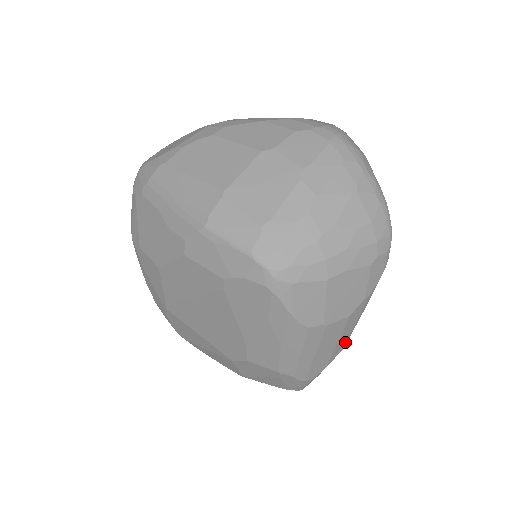
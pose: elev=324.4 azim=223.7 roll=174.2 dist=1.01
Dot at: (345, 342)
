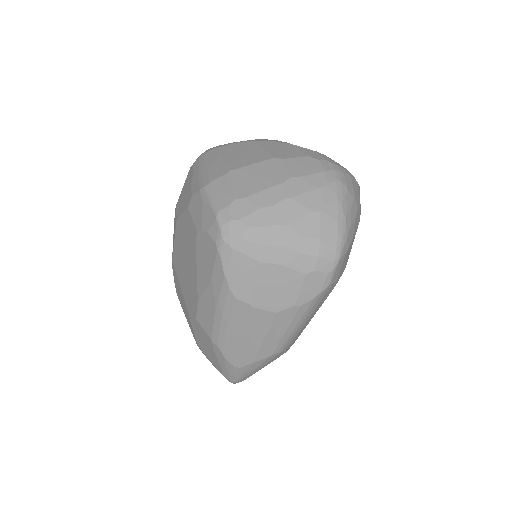
Dot at: (275, 347)
